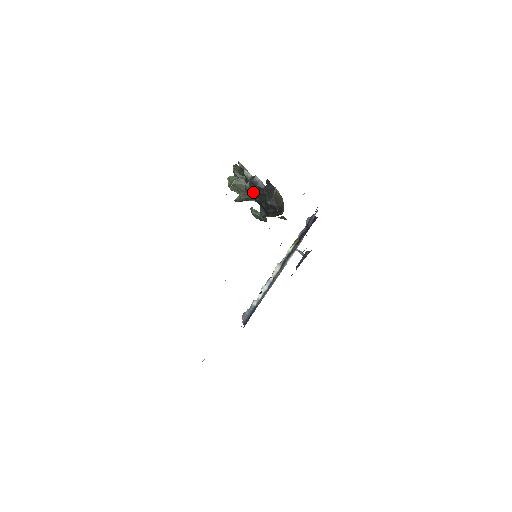
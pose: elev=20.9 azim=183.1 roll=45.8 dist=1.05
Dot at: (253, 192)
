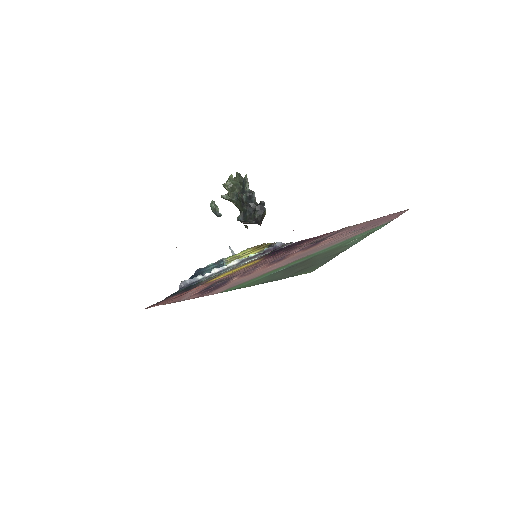
Dot at: (246, 201)
